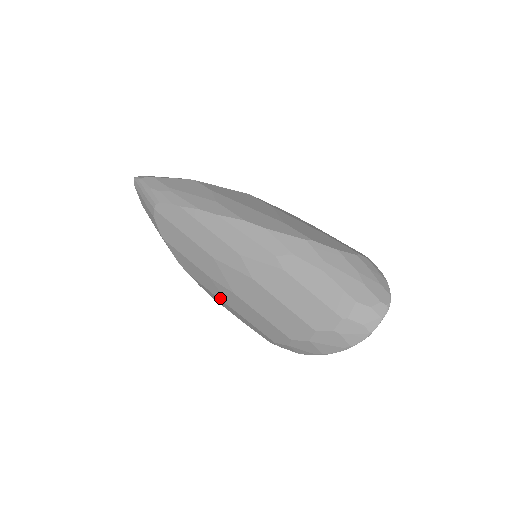
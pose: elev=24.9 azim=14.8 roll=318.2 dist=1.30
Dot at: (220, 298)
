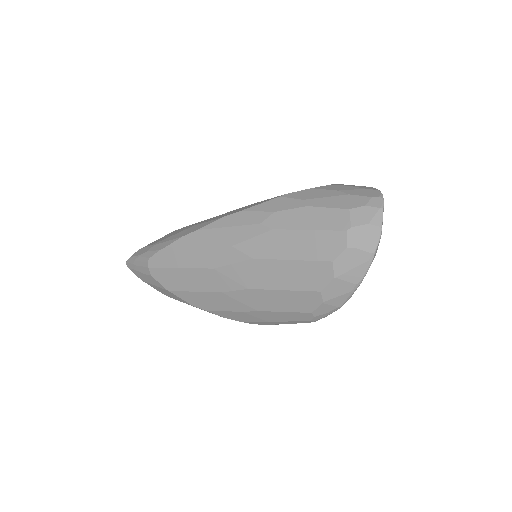
Dot at: (243, 309)
